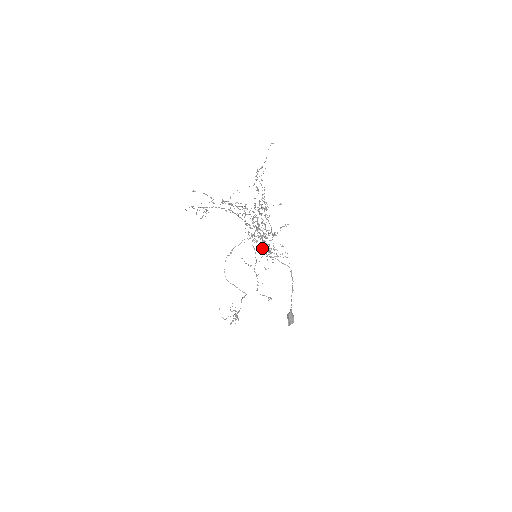
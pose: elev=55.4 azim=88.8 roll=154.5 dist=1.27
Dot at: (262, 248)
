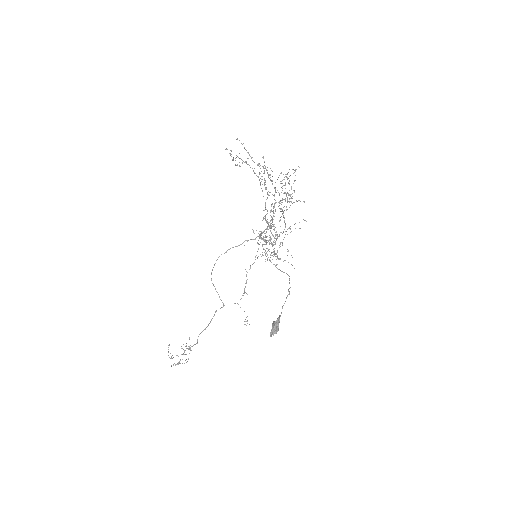
Dot at: (265, 250)
